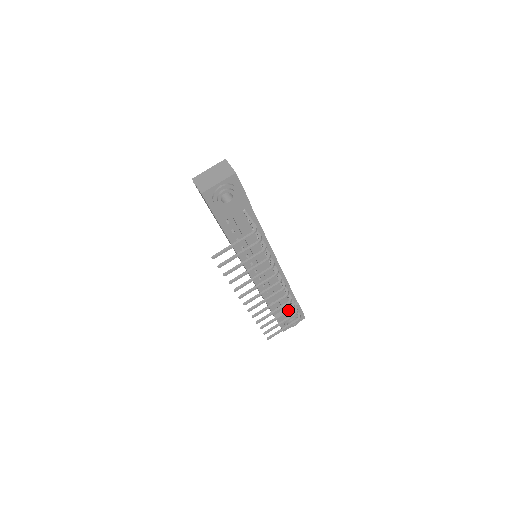
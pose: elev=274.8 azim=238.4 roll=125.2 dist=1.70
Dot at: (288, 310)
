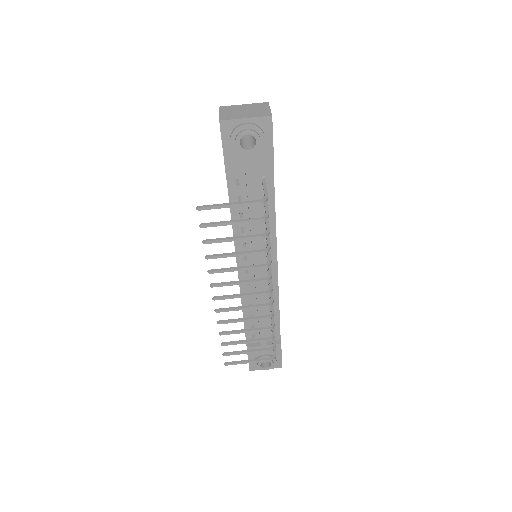
Dot at: (264, 338)
